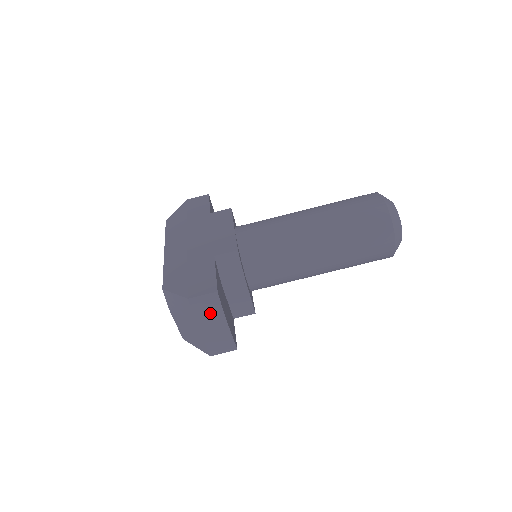
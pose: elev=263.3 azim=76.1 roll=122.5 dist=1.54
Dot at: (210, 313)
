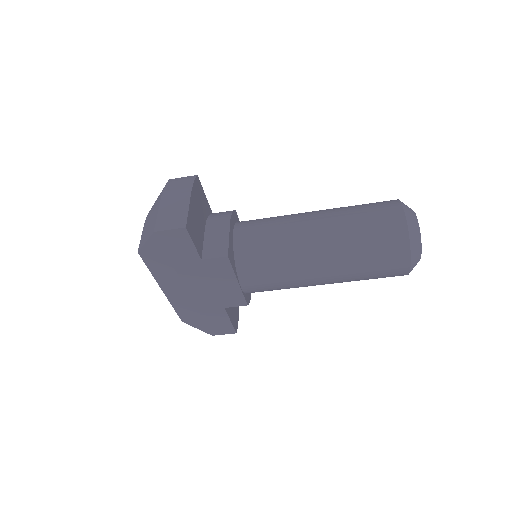
Dot at: occluded
